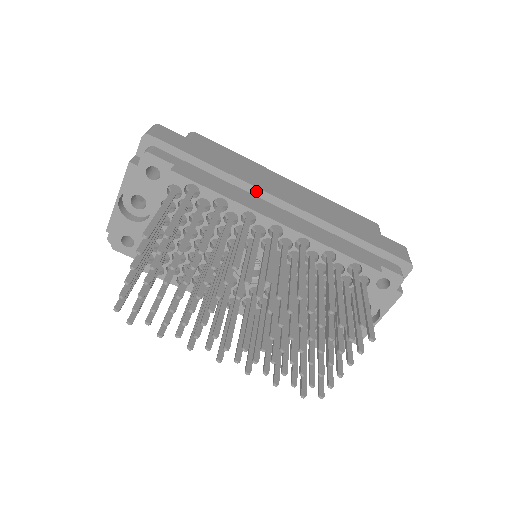
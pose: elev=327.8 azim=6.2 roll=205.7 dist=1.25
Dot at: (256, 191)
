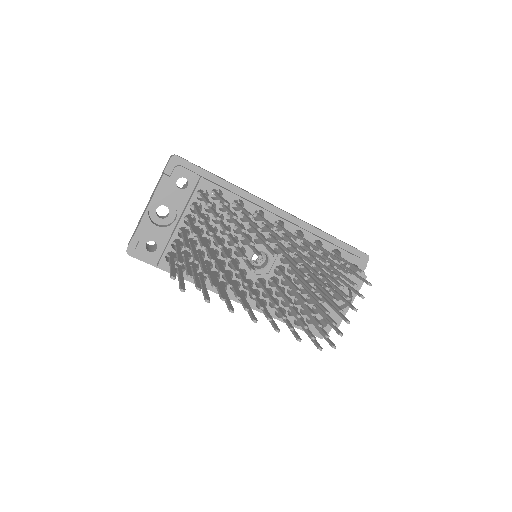
Dot at: (257, 201)
